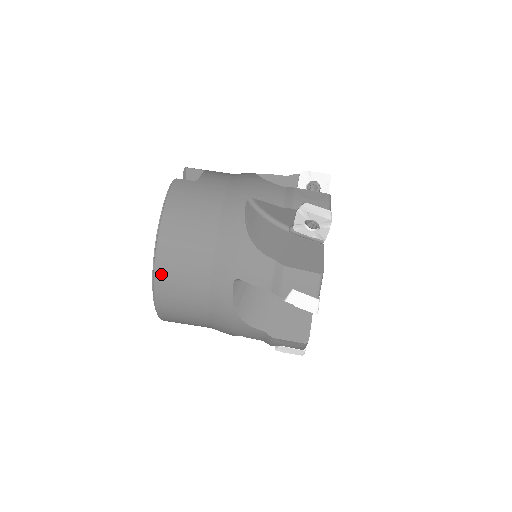
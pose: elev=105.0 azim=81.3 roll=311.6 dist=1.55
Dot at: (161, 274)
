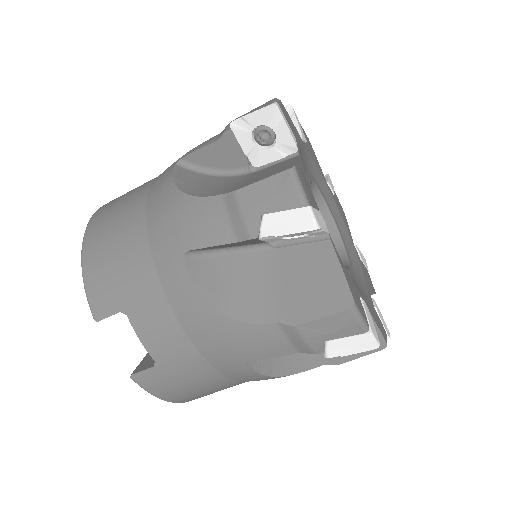
Dot at: occluded
